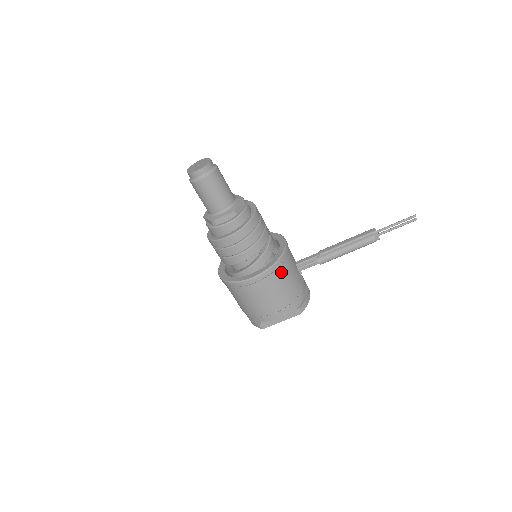
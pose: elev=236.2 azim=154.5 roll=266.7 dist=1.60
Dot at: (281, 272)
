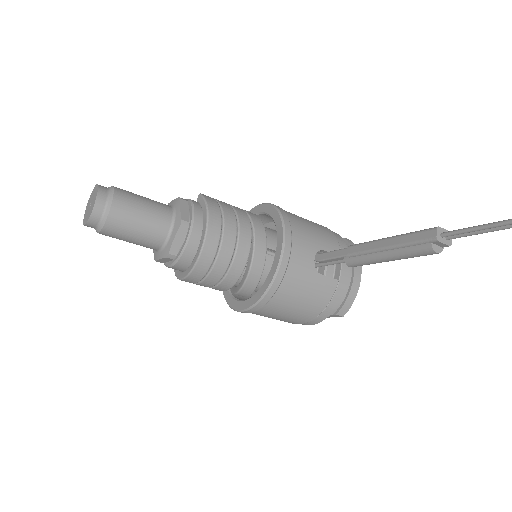
Dot at: (280, 299)
